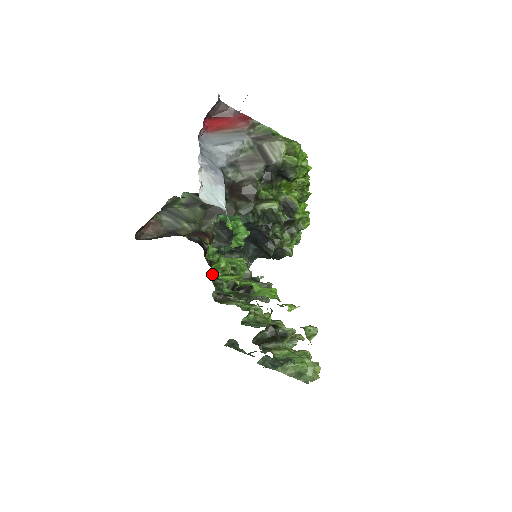
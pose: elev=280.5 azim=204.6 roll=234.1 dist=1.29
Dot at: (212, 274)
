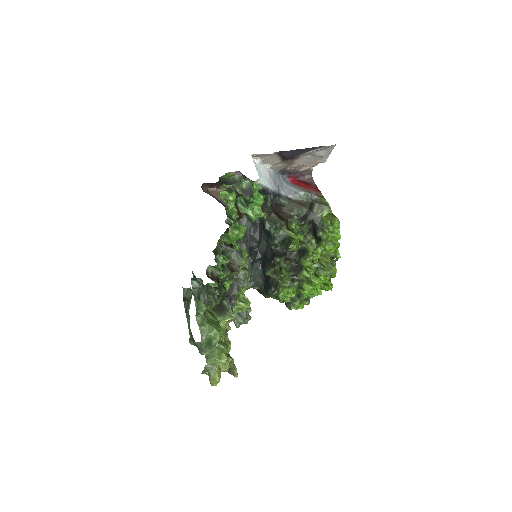
Dot at: (220, 197)
